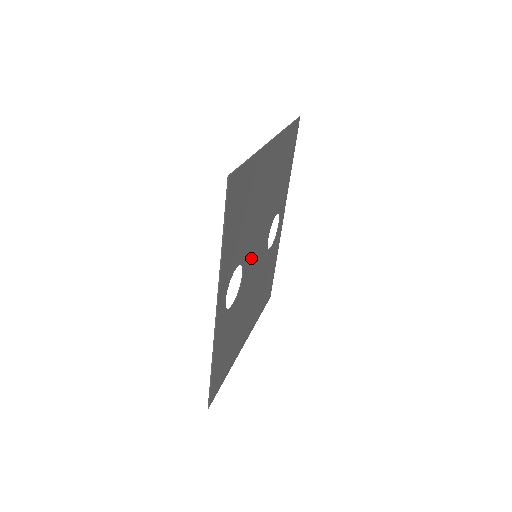
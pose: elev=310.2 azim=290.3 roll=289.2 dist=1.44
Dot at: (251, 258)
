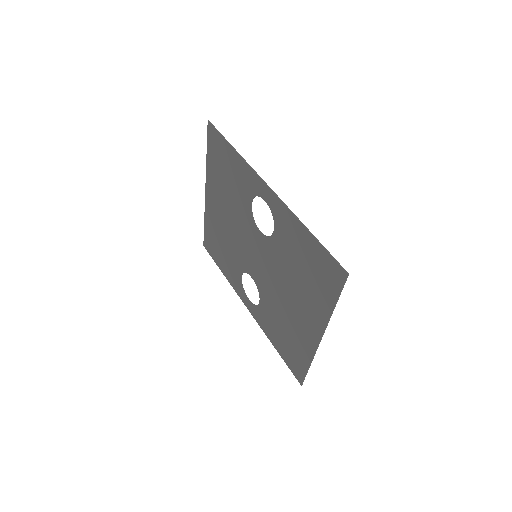
Dot at: (254, 241)
